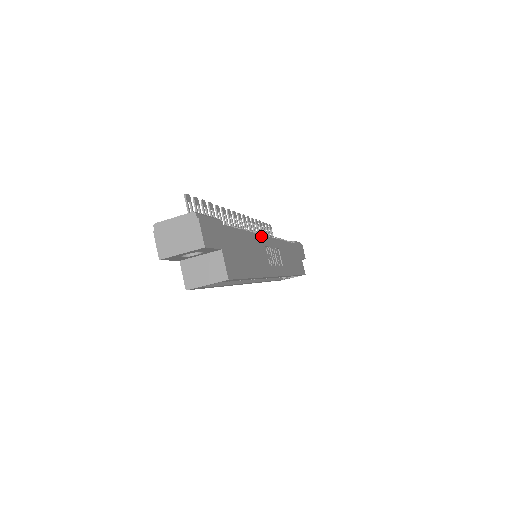
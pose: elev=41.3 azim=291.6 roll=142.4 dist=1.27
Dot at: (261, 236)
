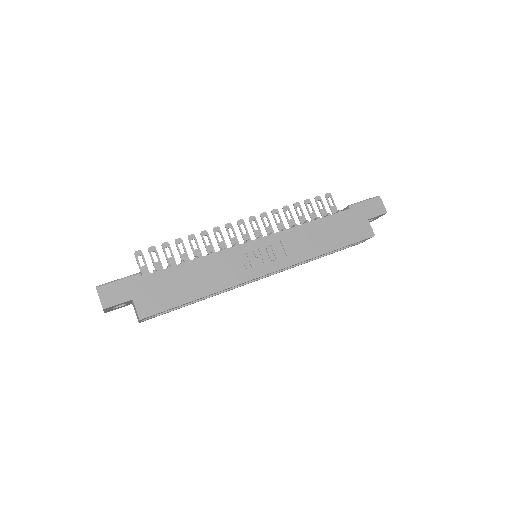
Dot at: (230, 249)
